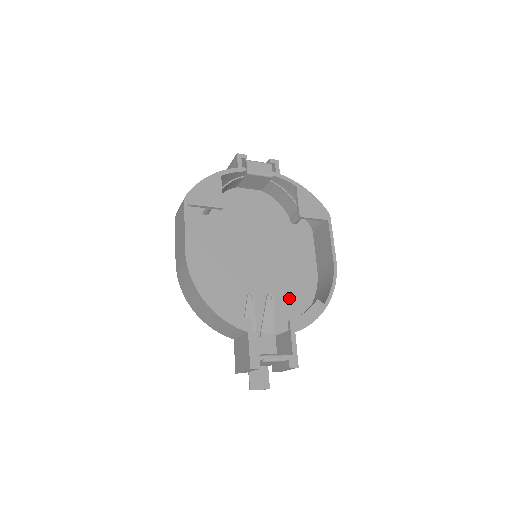
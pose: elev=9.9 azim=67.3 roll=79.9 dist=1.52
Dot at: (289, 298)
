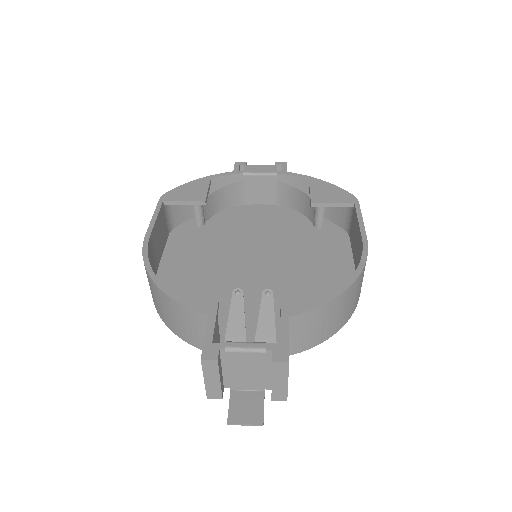
Dot at: occluded
